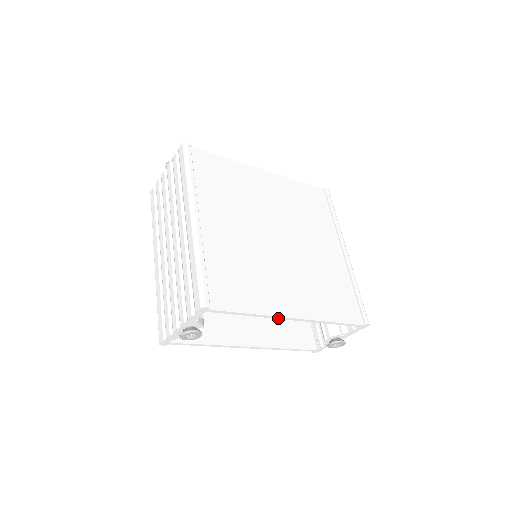
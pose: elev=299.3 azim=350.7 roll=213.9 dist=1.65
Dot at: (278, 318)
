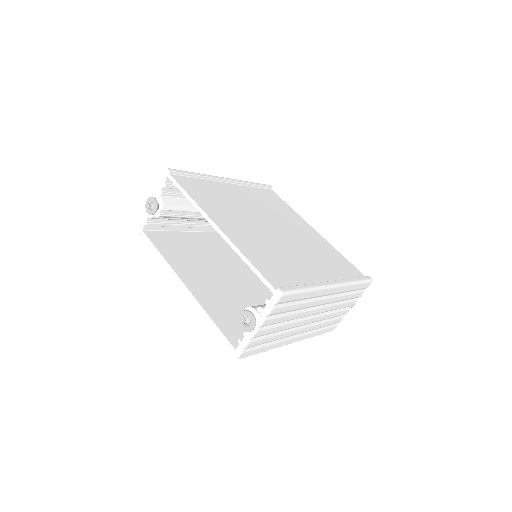
Dot at: (206, 218)
